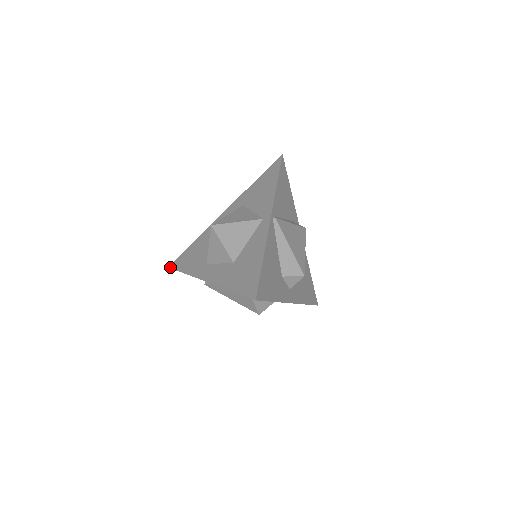
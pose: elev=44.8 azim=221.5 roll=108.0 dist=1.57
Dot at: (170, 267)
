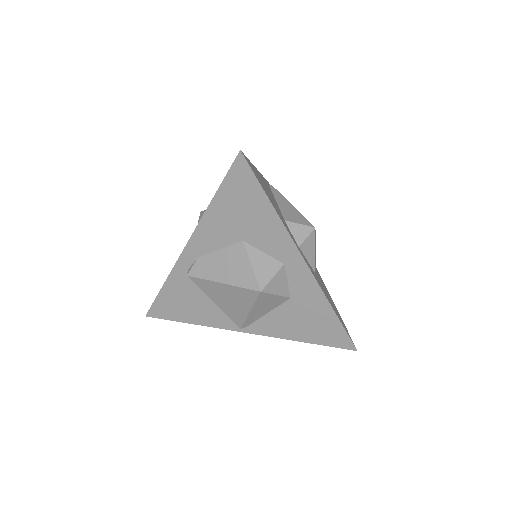
Dot at: (148, 311)
